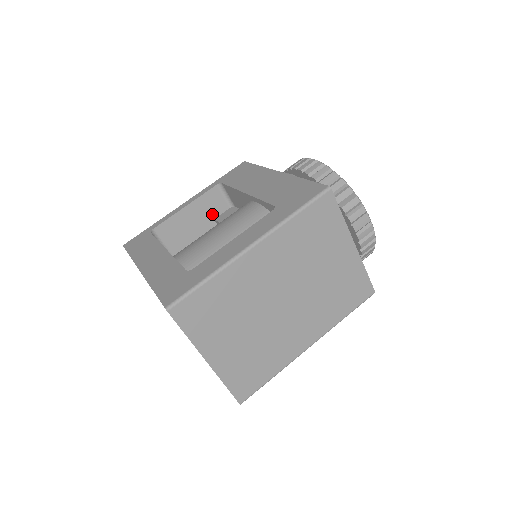
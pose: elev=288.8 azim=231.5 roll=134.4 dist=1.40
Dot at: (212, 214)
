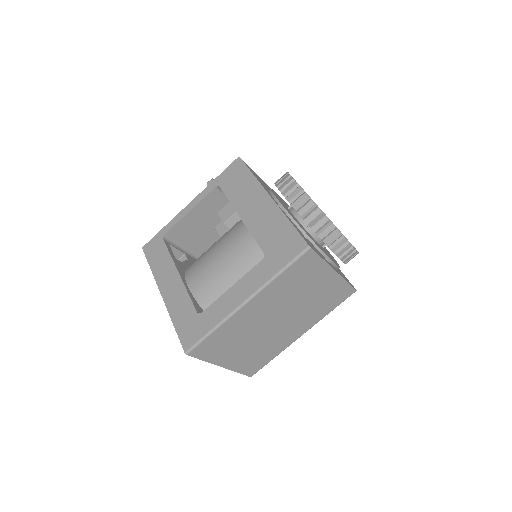
Dot at: (215, 209)
